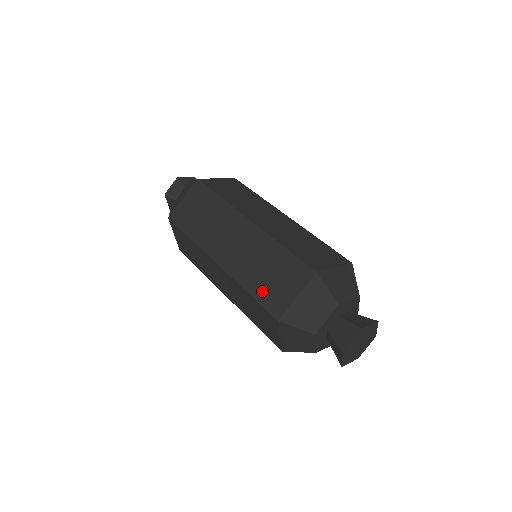
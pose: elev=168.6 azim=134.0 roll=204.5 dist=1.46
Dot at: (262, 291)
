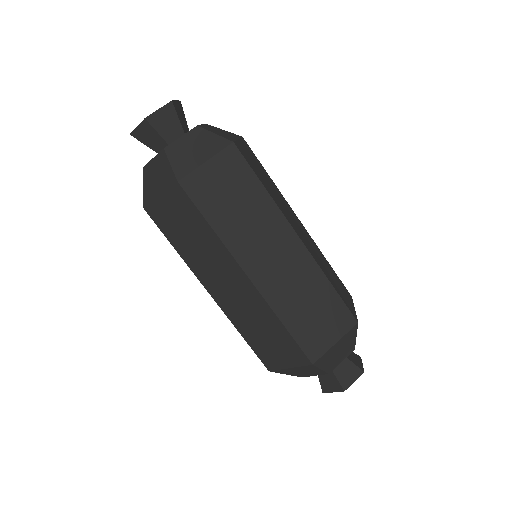
Dot at: (301, 328)
